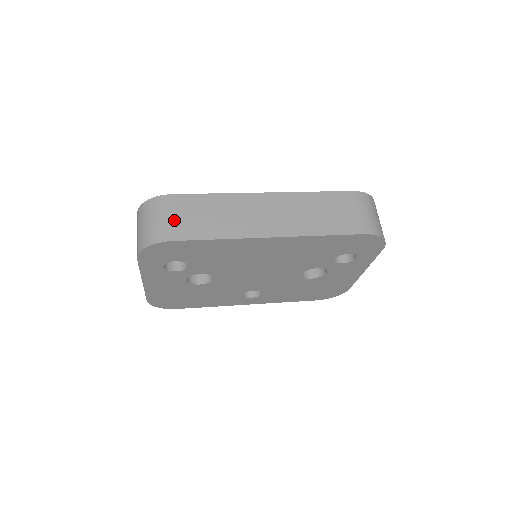
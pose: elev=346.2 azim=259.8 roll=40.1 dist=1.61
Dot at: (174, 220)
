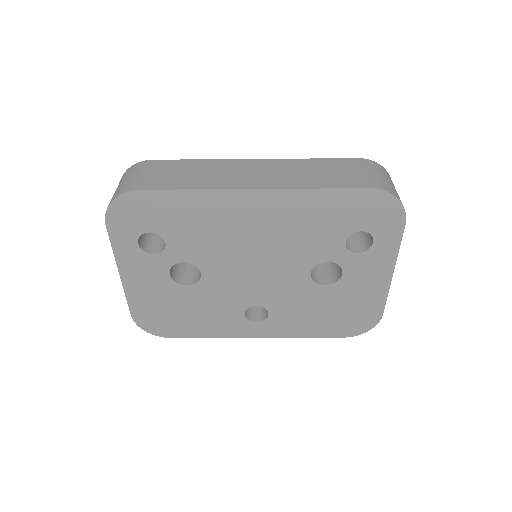
Dot at: (147, 176)
